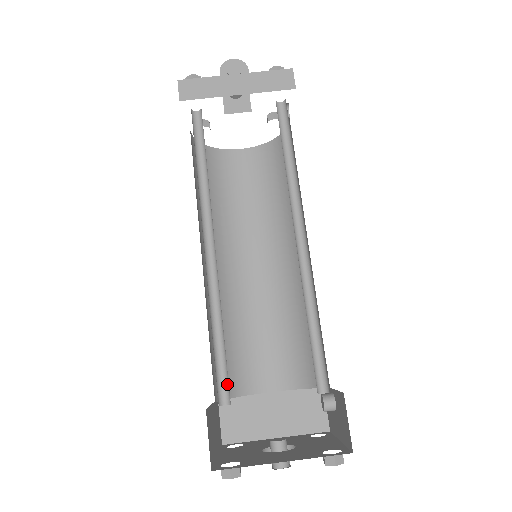
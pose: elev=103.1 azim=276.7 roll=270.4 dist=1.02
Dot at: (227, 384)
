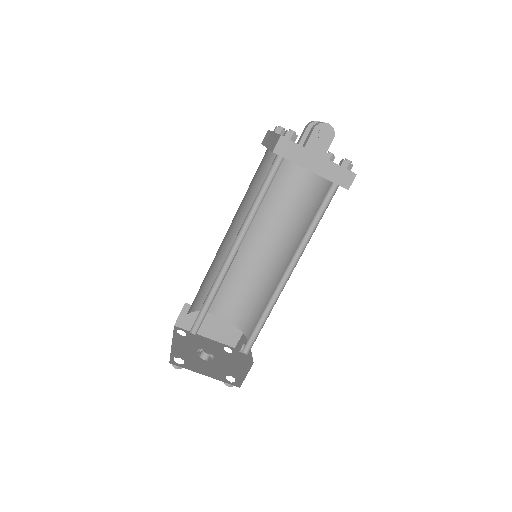
Dot at: (199, 325)
